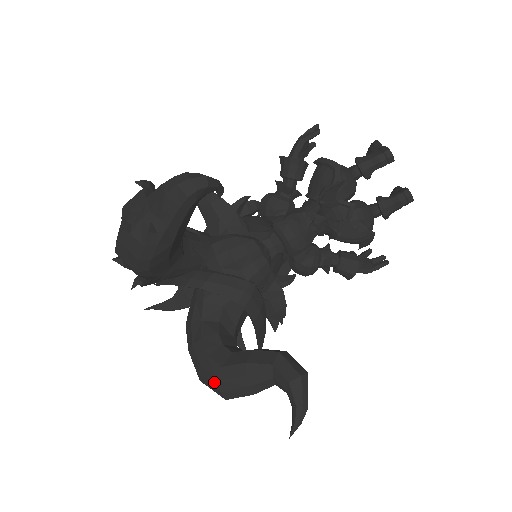
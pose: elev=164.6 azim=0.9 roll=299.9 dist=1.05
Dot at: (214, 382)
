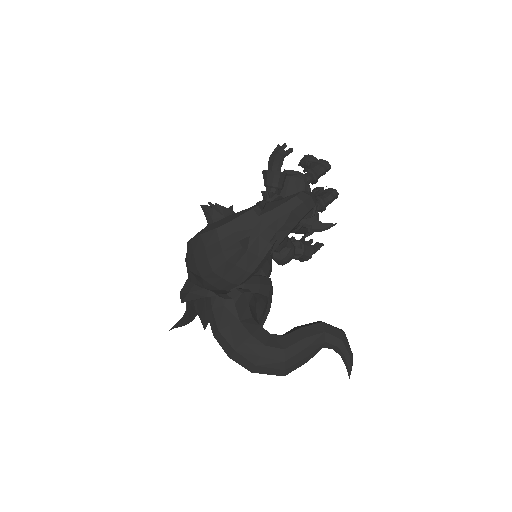
Dot at: (279, 364)
